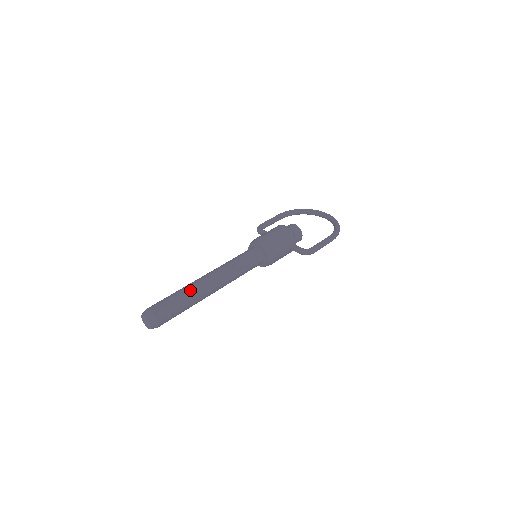
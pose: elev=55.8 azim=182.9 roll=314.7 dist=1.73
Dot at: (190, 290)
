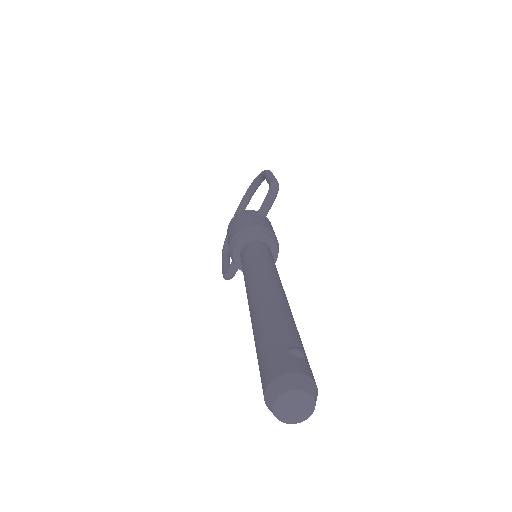
Dot at: (261, 319)
